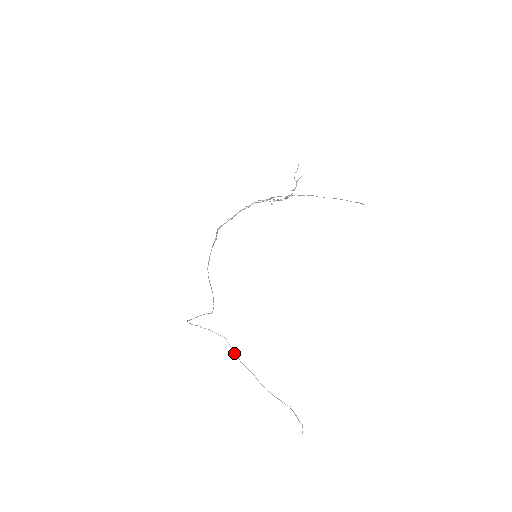
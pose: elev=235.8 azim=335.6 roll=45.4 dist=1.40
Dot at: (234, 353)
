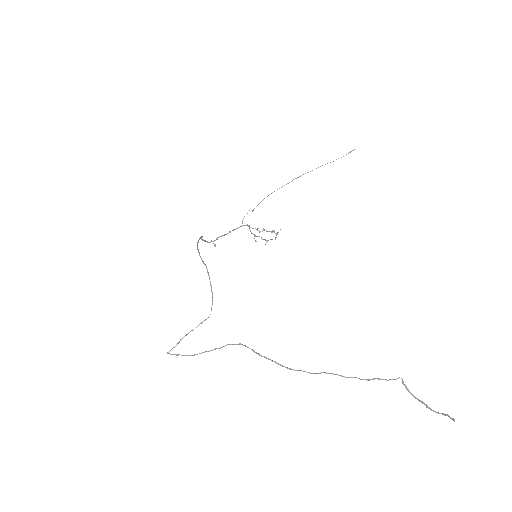
Dot at: (261, 355)
